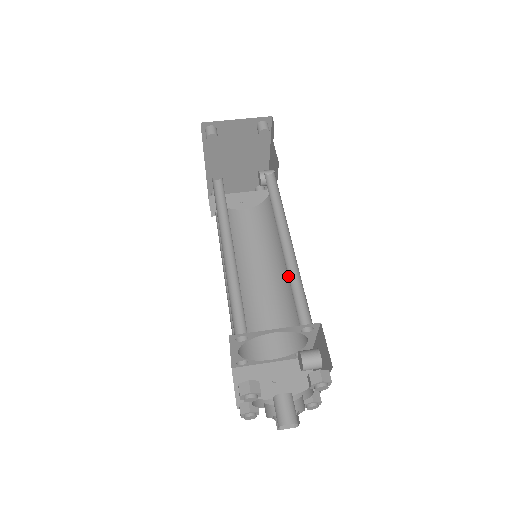
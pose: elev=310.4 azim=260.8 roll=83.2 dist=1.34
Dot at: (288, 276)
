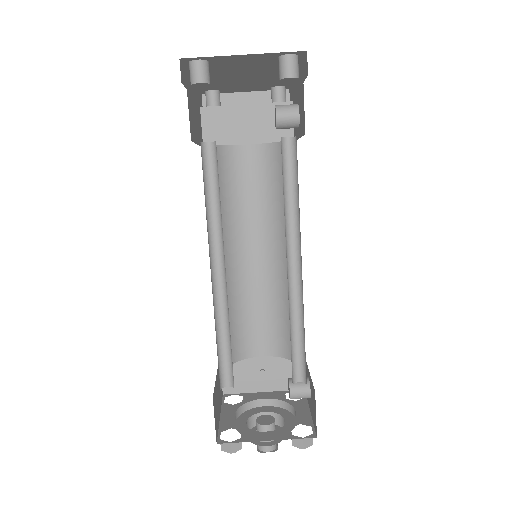
Dot at: (289, 316)
